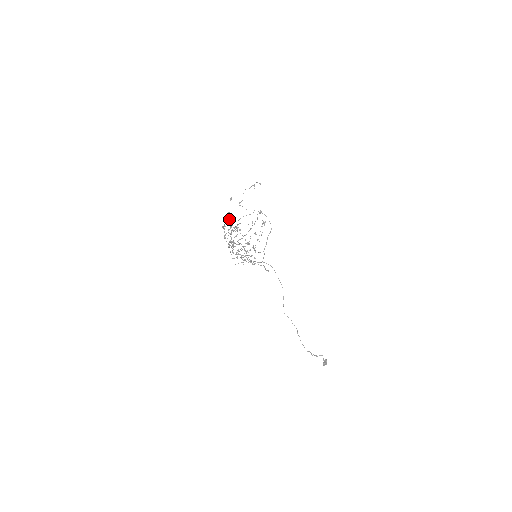
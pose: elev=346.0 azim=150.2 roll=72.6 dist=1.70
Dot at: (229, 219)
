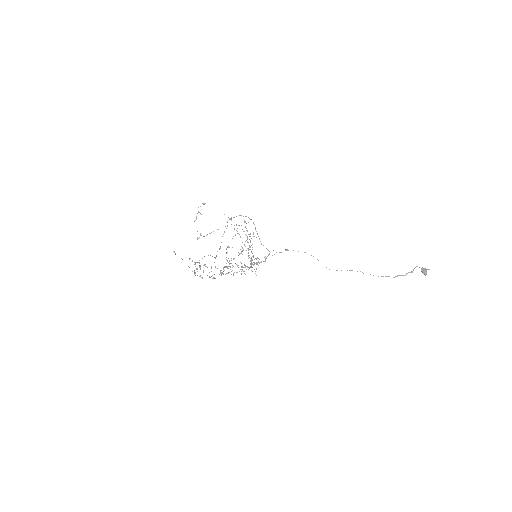
Dot at: occluded
